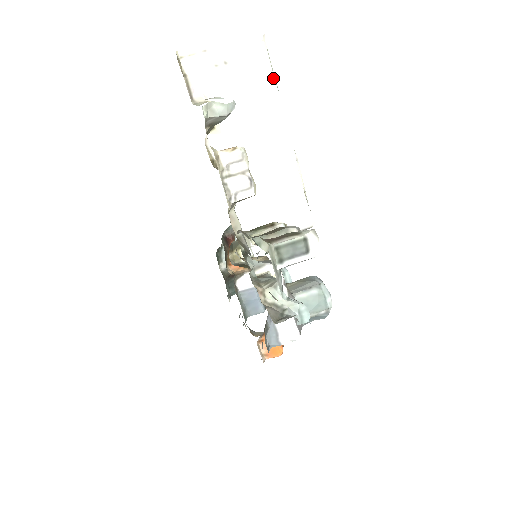
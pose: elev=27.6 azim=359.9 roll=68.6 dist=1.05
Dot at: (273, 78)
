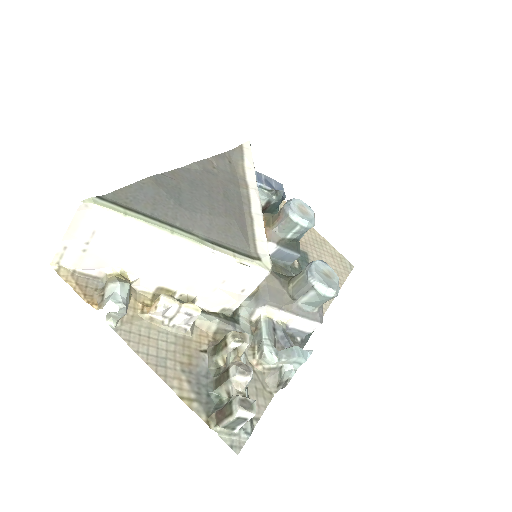
Dot at: (131, 222)
